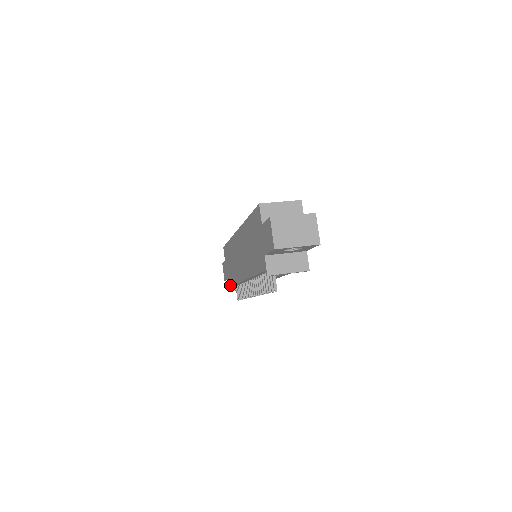
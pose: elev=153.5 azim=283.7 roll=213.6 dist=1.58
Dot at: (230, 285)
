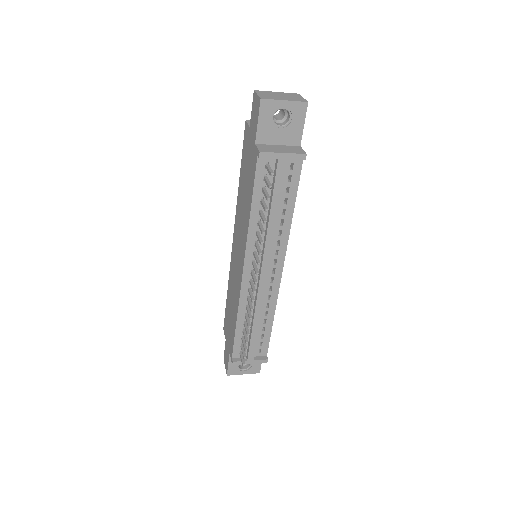
Dot at: (232, 348)
